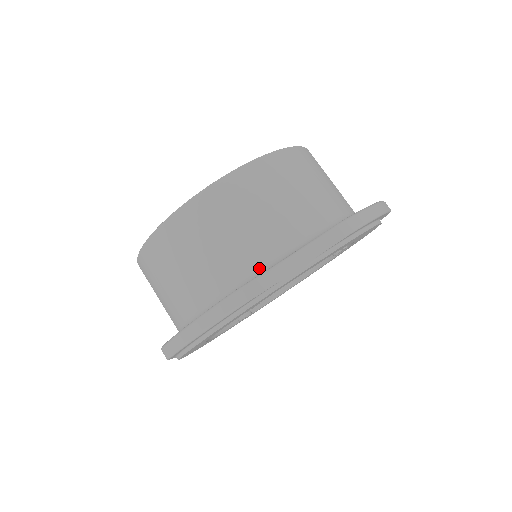
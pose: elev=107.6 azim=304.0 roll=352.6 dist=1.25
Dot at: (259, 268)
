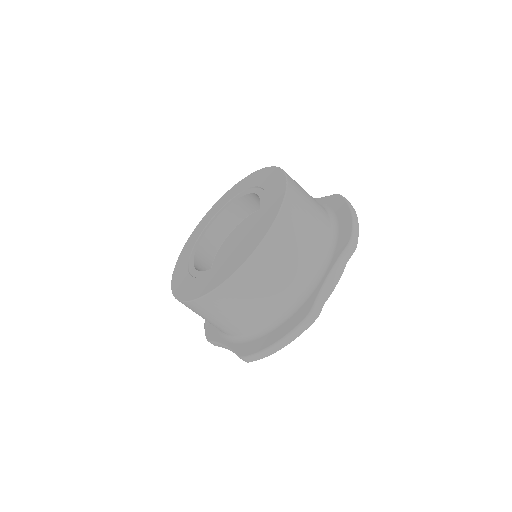
Dot at: (307, 287)
